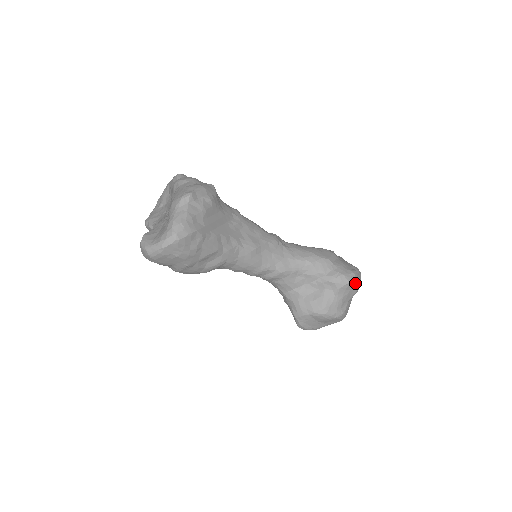
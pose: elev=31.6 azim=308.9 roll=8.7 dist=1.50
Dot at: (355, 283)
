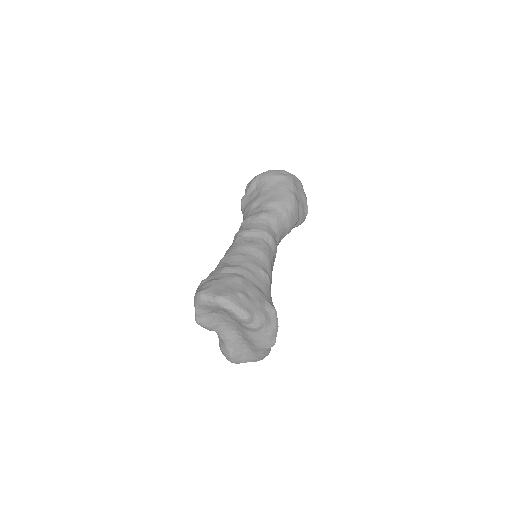
Dot at: occluded
